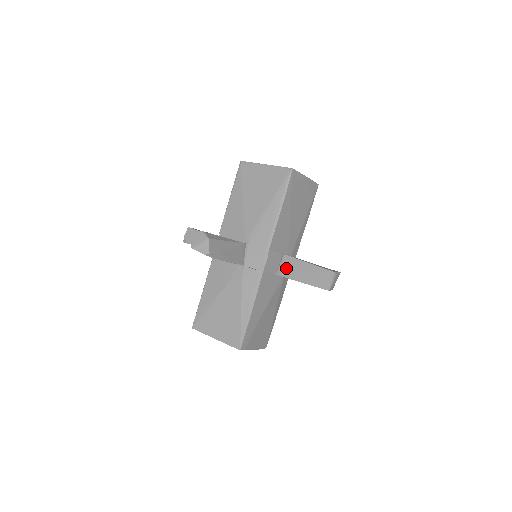
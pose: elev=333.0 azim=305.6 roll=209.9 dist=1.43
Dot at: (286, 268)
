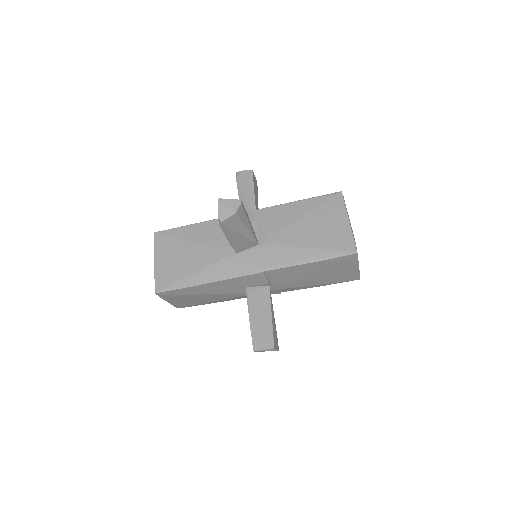
Dot at: (257, 295)
